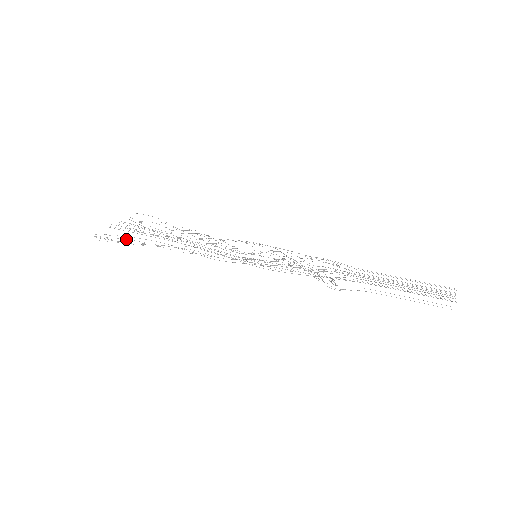
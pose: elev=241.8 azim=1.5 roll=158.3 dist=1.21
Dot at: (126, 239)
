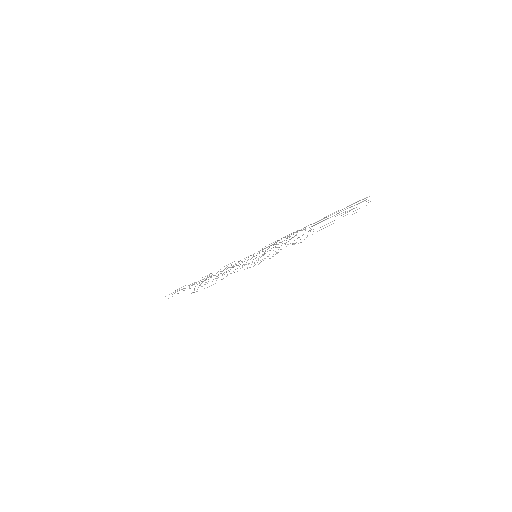
Dot at: occluded
